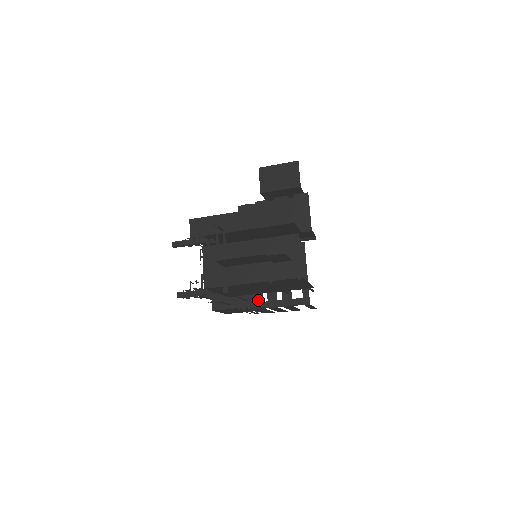
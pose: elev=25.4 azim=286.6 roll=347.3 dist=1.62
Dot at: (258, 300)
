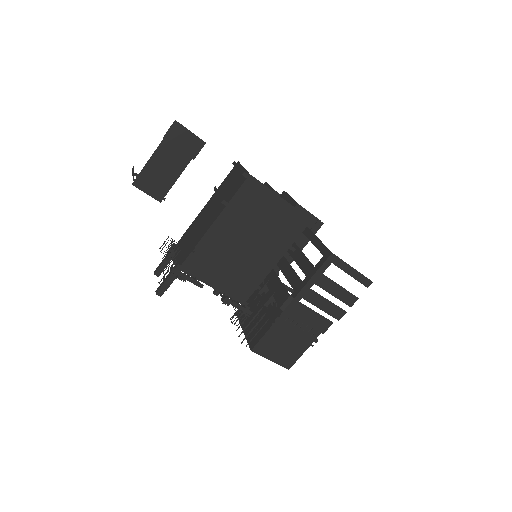
Dot at: (283, 296)
